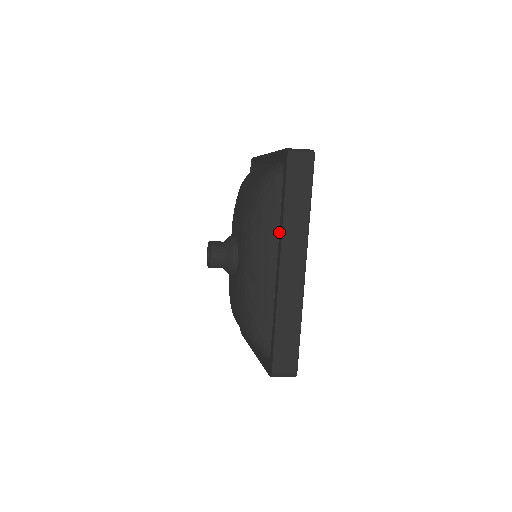
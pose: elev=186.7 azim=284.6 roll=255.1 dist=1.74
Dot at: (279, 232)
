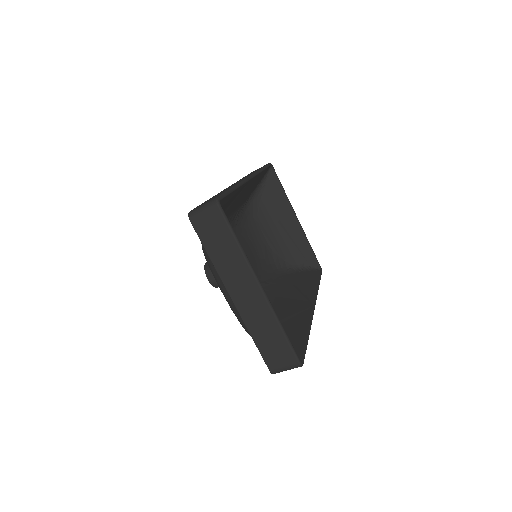
Dot at: occluded
